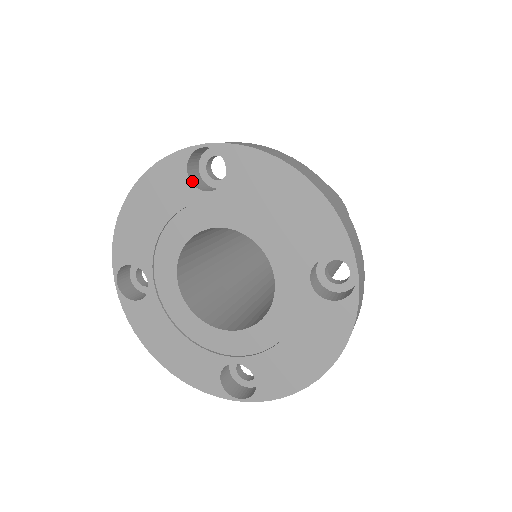
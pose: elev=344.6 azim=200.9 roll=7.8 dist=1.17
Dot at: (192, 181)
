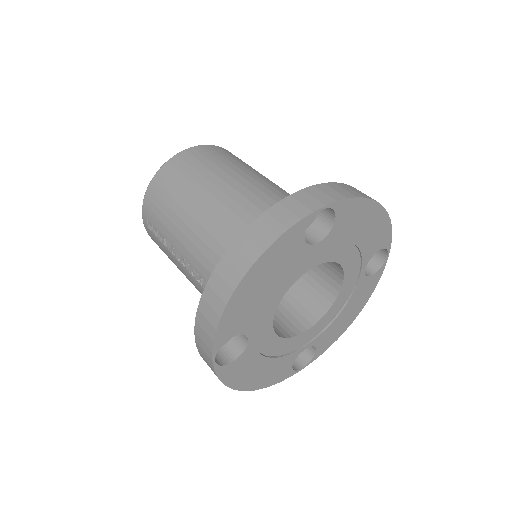
Dot at: (304, 240)
